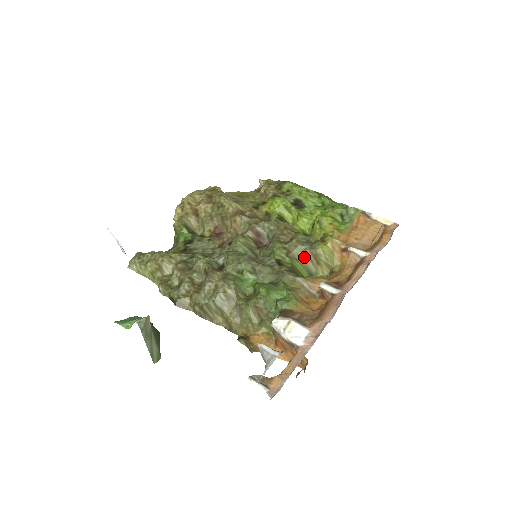
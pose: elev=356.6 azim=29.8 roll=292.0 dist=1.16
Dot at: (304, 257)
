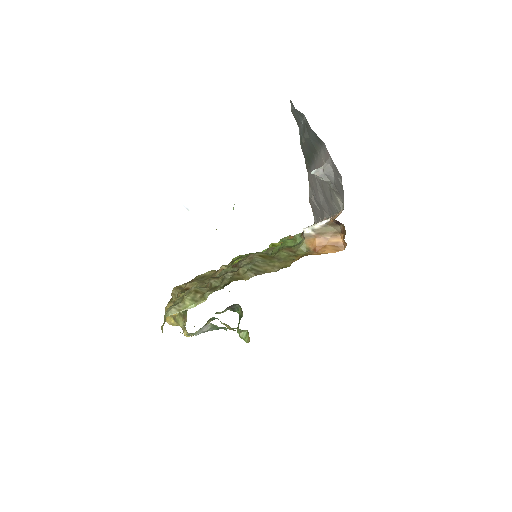
Dot at: occluded
